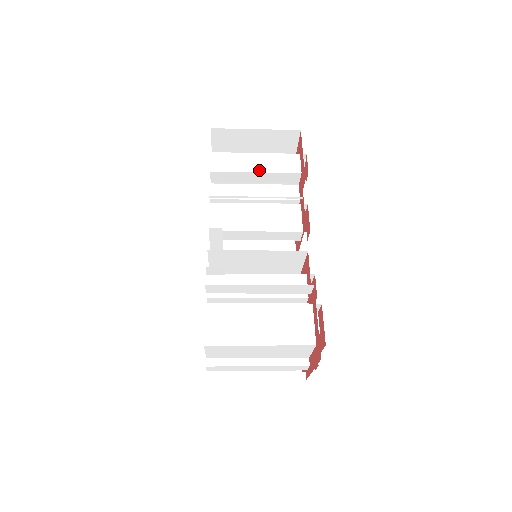
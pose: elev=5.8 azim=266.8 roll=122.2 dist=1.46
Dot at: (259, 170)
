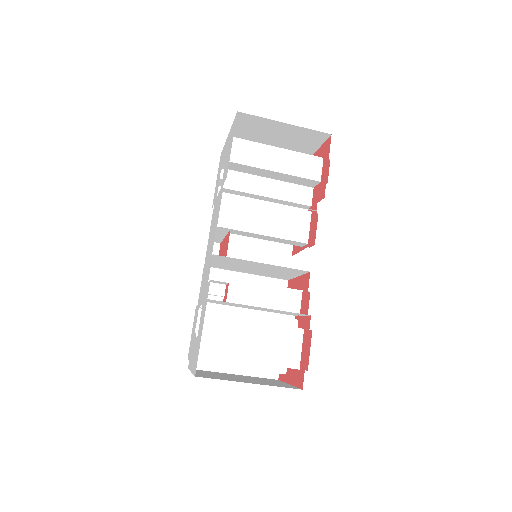
Dot at: (279, 169)
